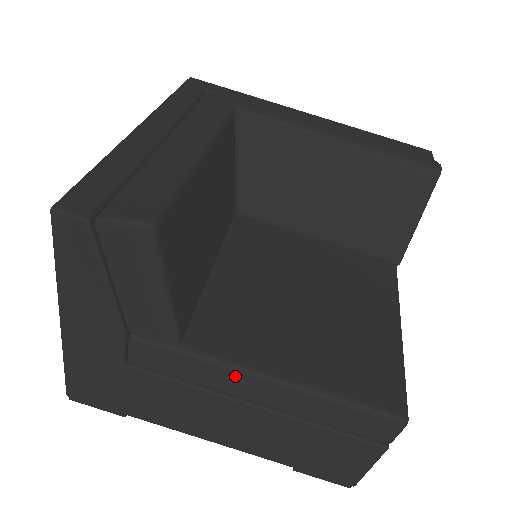
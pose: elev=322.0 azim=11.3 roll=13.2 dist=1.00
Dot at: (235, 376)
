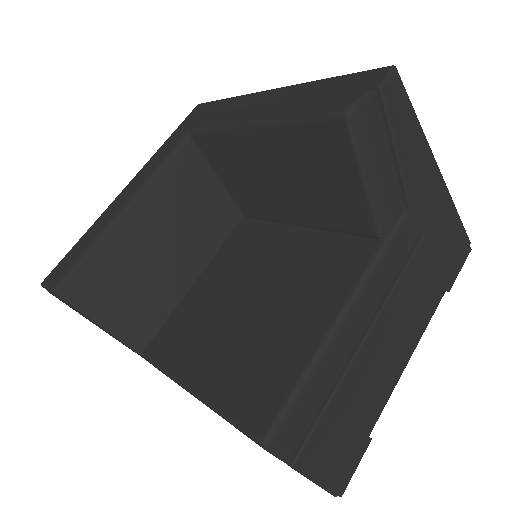
Dot at: (174, 381)
